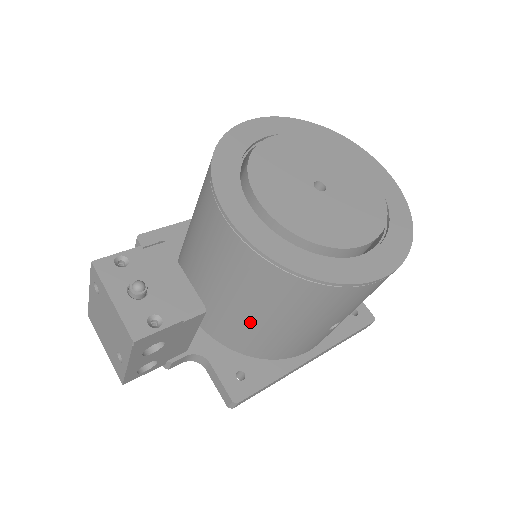
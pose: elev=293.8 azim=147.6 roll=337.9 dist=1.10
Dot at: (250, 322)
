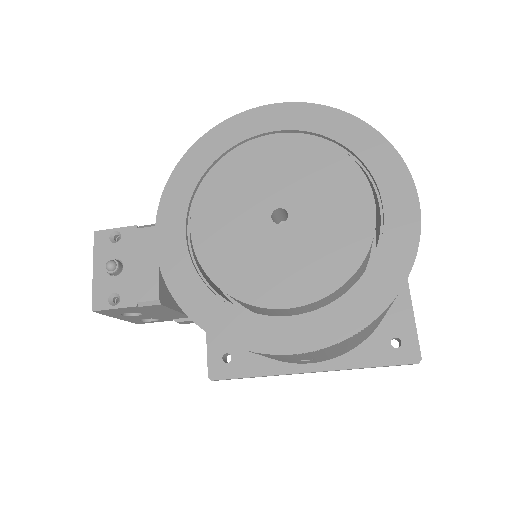
Dot at: occluded
